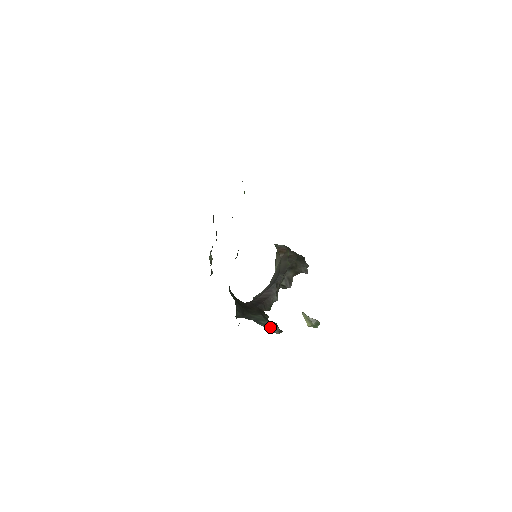
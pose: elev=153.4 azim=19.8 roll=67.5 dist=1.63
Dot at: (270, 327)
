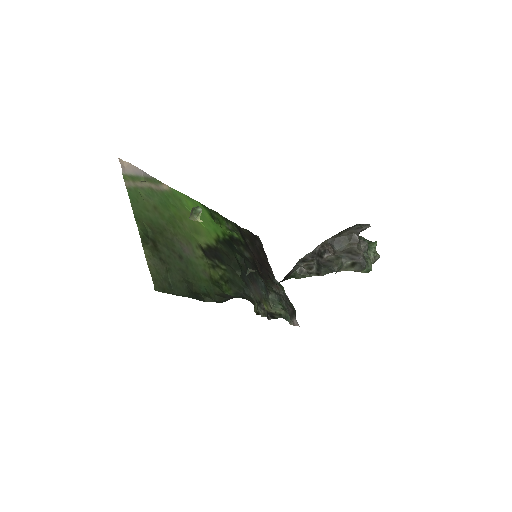
Dot at: occluded
